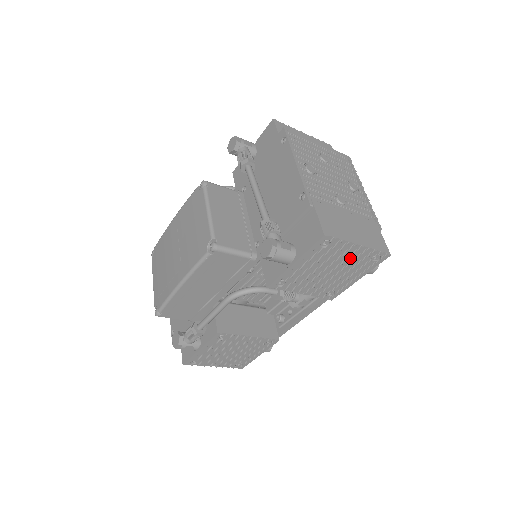
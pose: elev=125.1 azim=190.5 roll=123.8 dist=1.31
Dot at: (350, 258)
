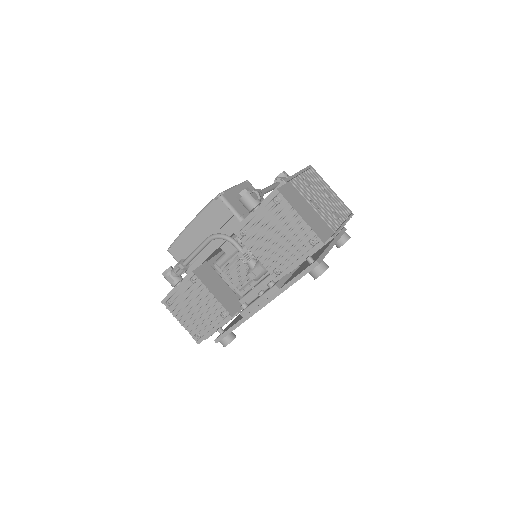
Dot at: (294, 230)
